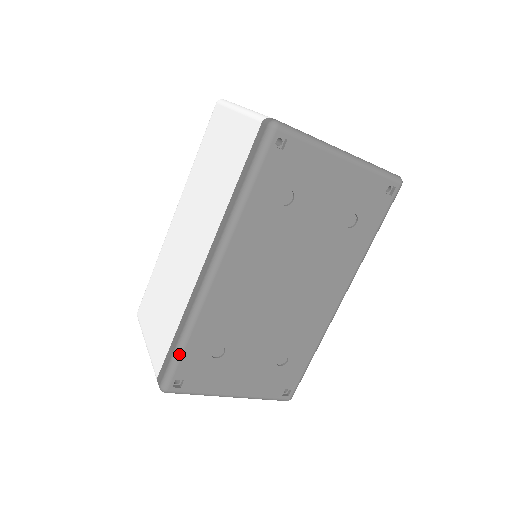
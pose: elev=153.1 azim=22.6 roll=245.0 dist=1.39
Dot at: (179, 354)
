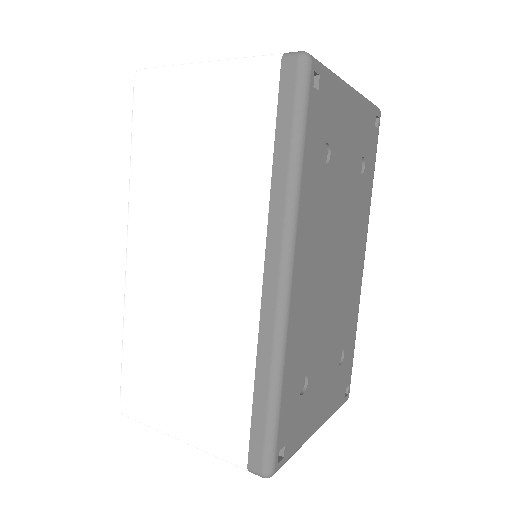
Dot at: (276, 414)
